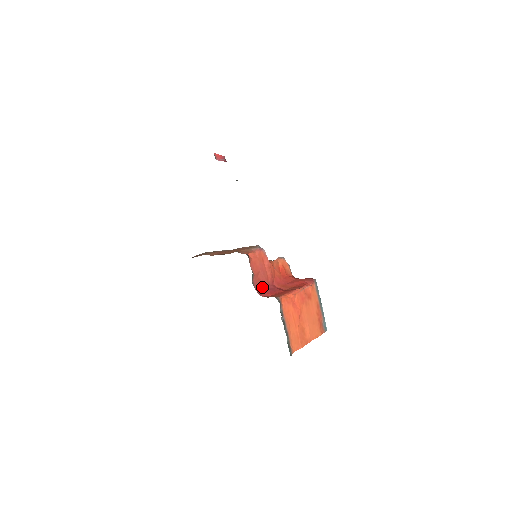
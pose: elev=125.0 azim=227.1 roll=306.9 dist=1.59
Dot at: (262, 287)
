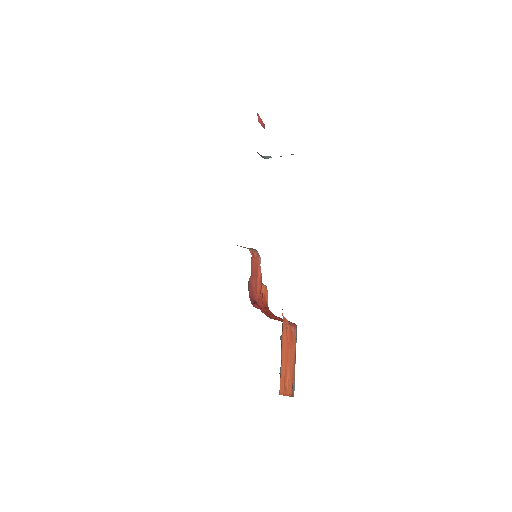
Dot at: (252, 297)
